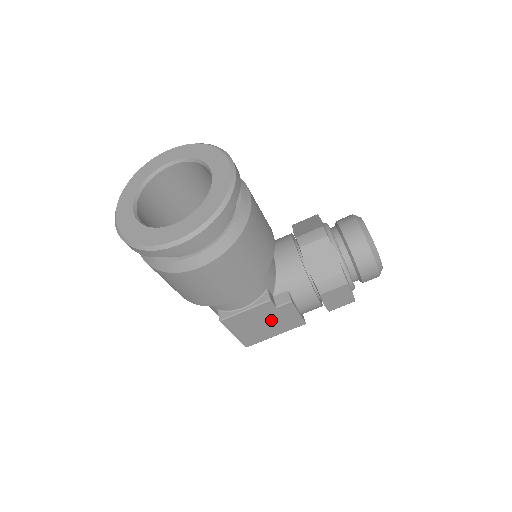
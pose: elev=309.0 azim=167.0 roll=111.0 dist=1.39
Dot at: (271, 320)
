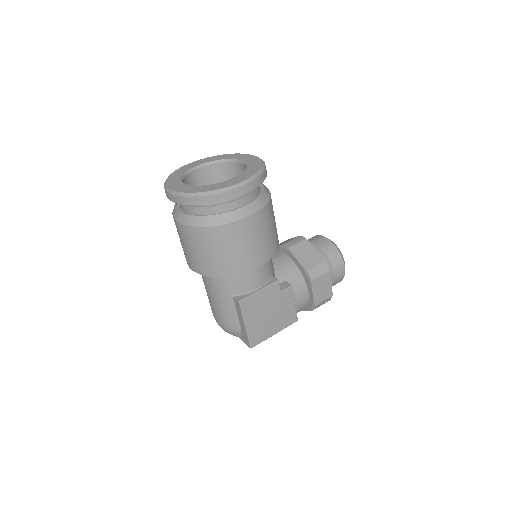
Dot at: (275, 309)
